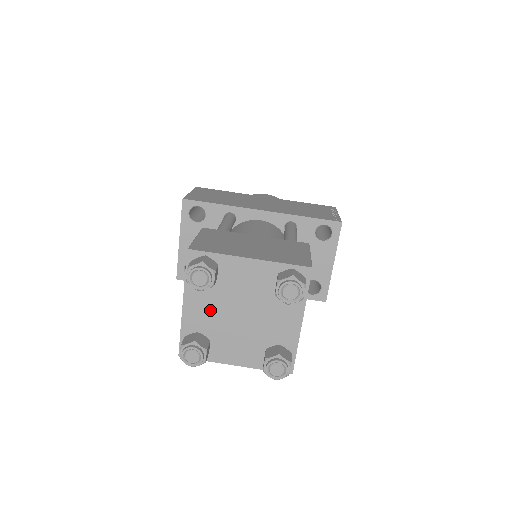
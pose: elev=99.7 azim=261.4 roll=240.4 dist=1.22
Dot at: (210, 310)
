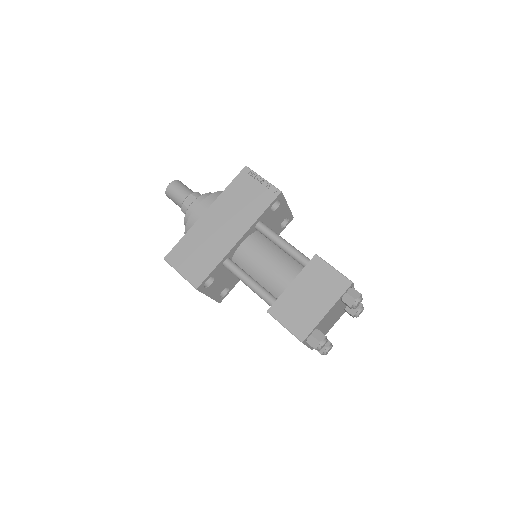
Dot at: occluded
